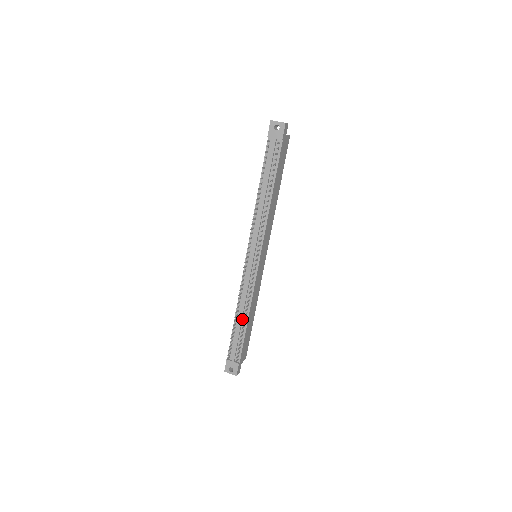
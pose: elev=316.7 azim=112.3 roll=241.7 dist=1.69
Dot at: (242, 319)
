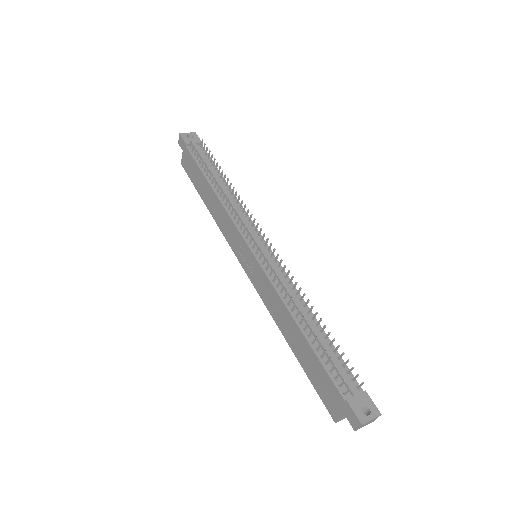
Dot at: (310, 325)
